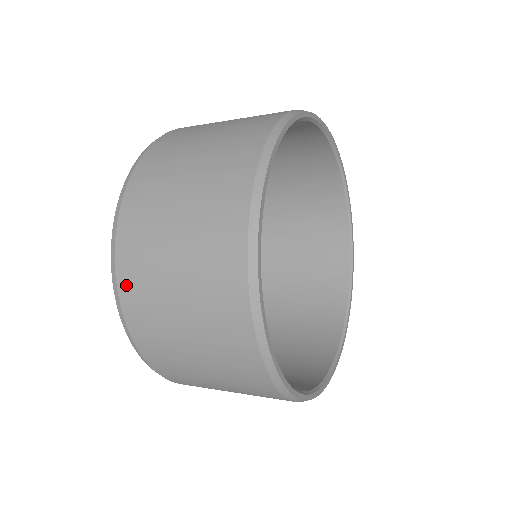
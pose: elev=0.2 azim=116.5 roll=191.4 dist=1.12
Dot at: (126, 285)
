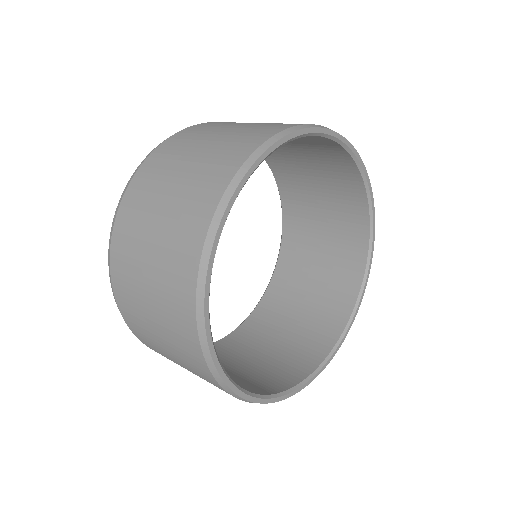
Dot at: occluded
